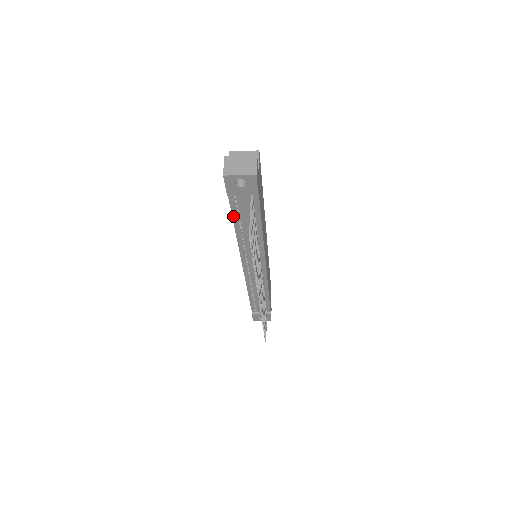
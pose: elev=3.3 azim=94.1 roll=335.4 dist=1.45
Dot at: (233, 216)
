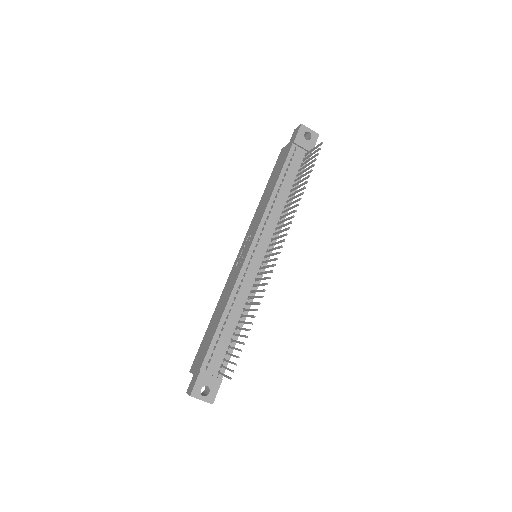
Dot at: (282, 169)
